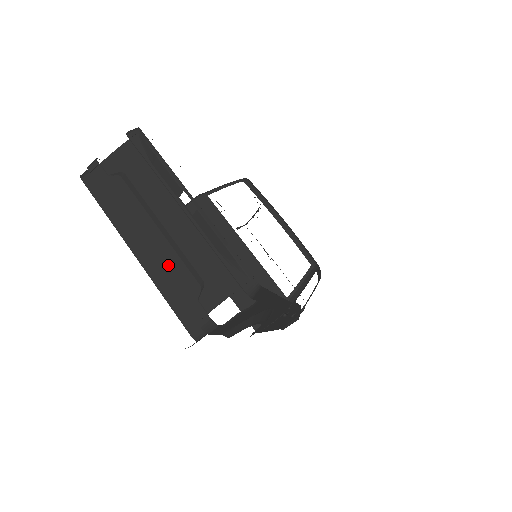
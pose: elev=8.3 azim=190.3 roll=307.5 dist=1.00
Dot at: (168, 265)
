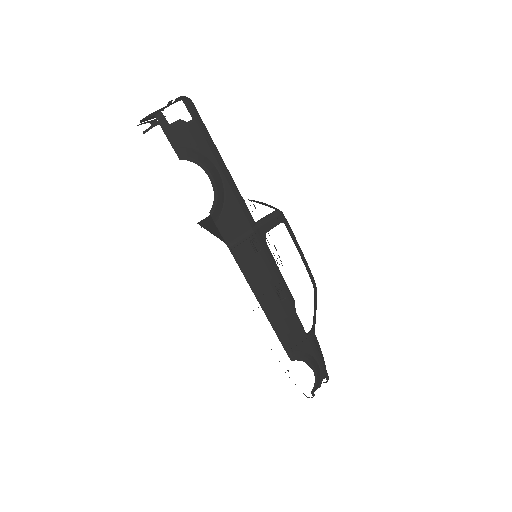
Dot at: (153, 114)
